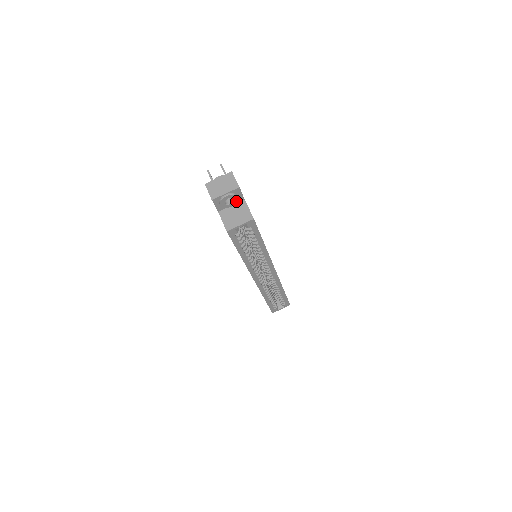
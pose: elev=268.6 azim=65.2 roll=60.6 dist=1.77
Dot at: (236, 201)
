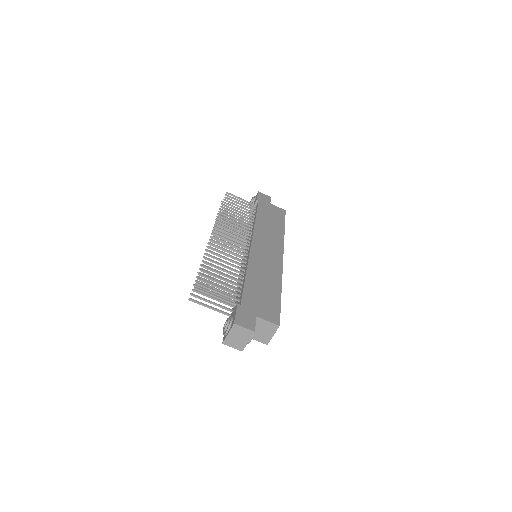
Dot at: occluded
